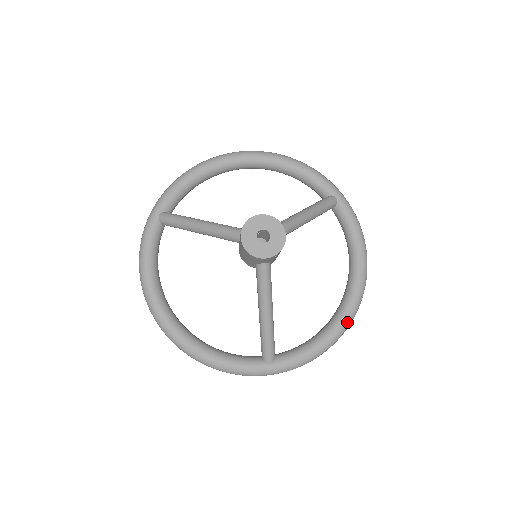
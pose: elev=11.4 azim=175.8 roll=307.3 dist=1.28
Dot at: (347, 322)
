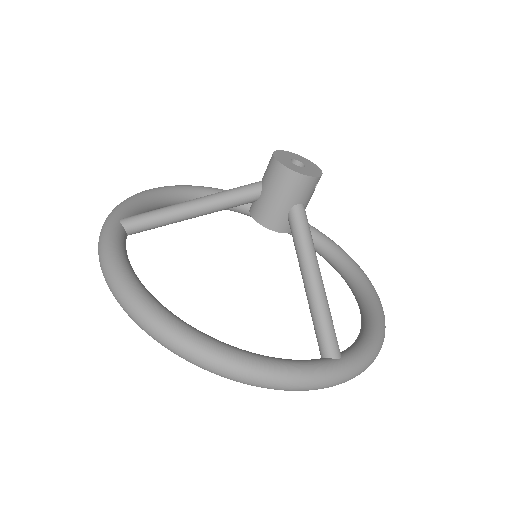
Dot at: (382, 312)
